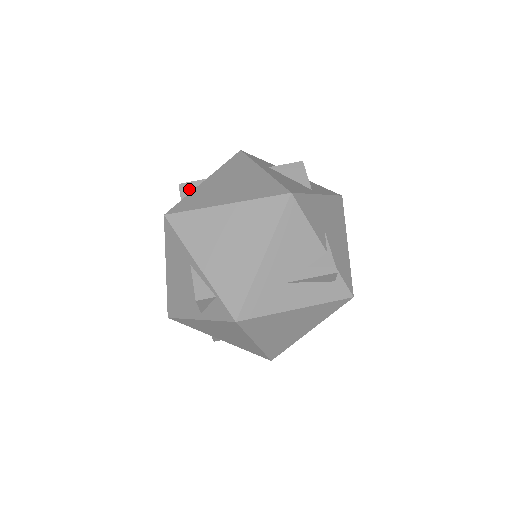
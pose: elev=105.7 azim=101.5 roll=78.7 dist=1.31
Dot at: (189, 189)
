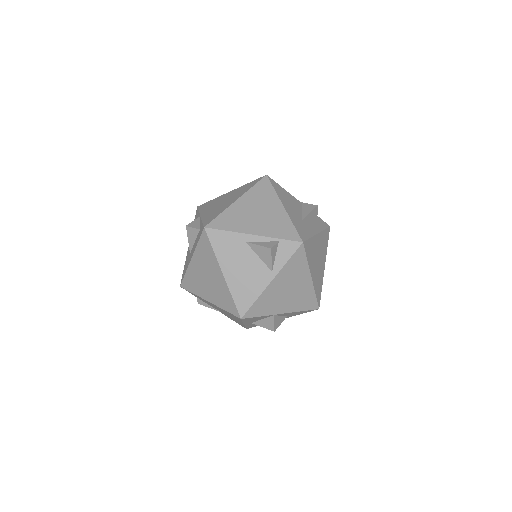
Dot at: (196, 224)
